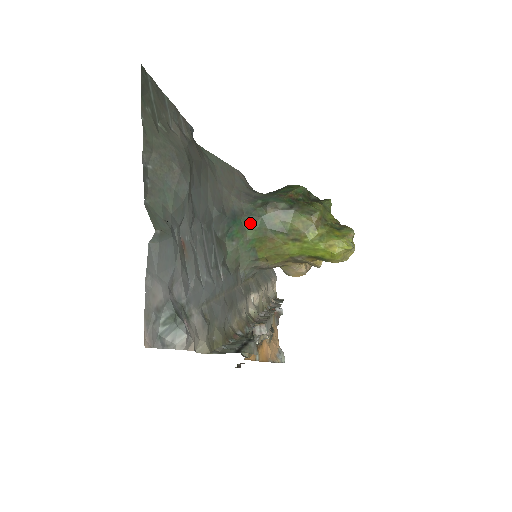
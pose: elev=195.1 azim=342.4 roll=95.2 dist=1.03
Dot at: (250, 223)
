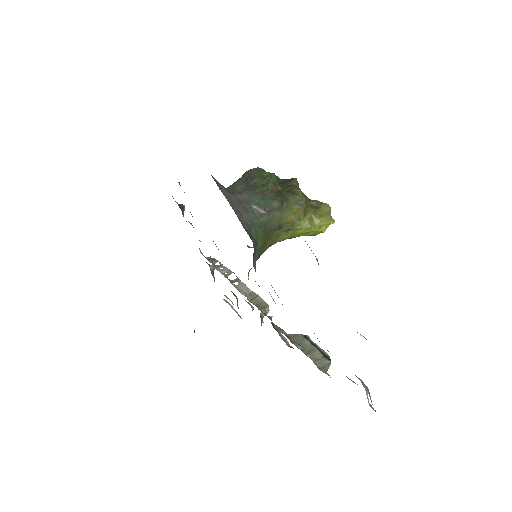
Dot at: (258, 234)
